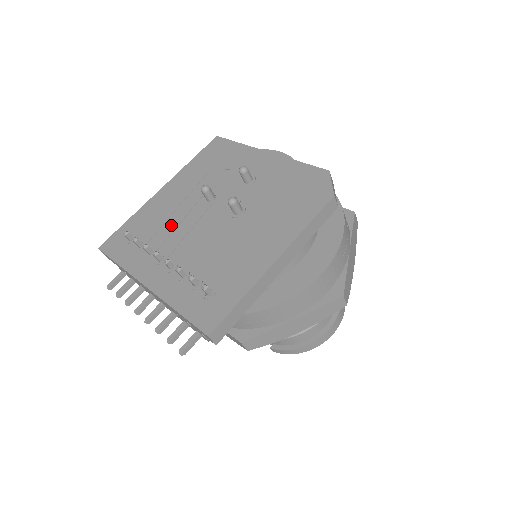
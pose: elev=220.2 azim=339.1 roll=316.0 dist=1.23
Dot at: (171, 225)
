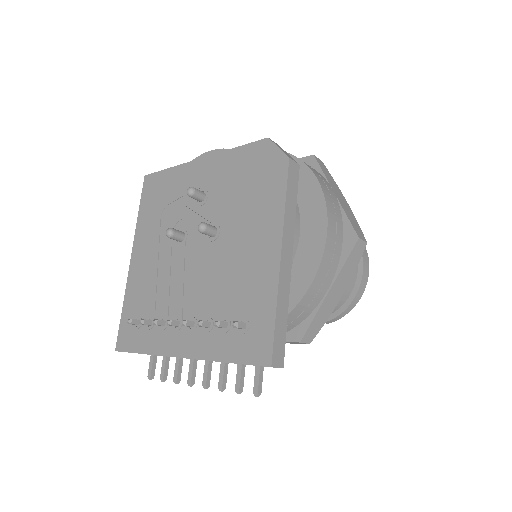
Dot at: (164, 286)
